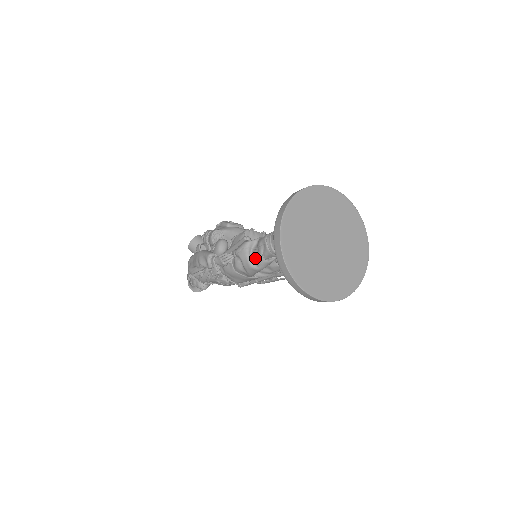
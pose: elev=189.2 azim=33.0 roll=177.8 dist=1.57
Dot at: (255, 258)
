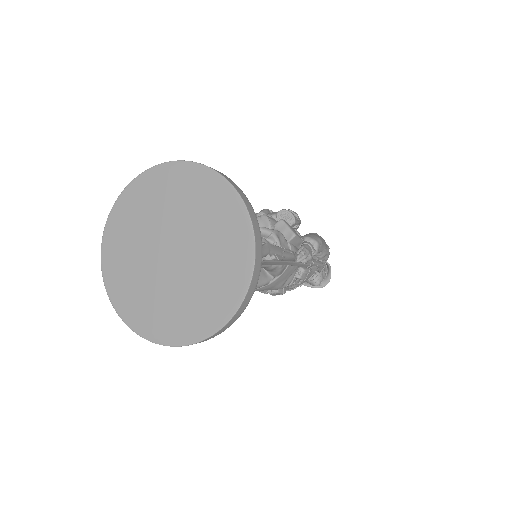
Dot at: occluded
